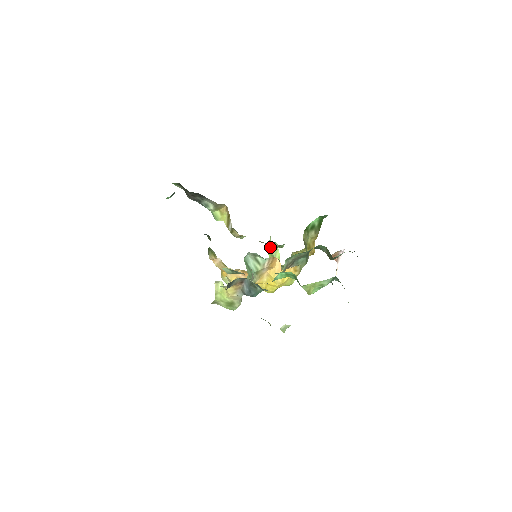
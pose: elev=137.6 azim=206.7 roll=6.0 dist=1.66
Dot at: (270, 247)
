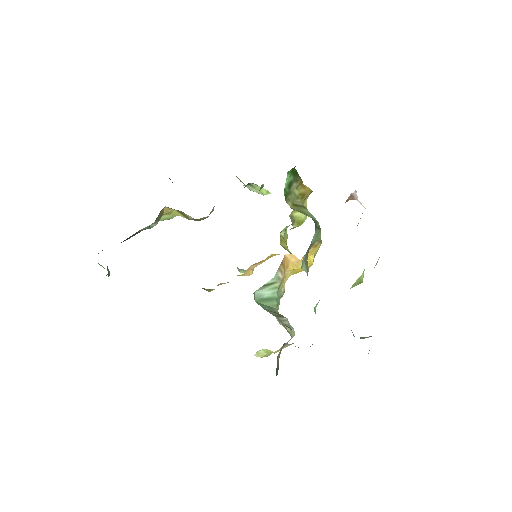
Dot at: occluded
